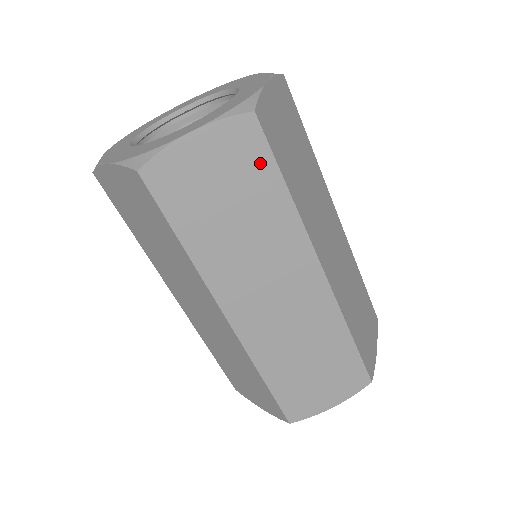
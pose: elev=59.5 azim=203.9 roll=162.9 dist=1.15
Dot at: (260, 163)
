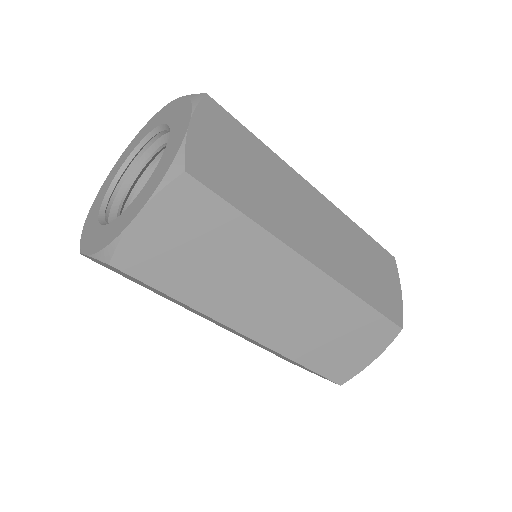
Dot at: (213, 210)
